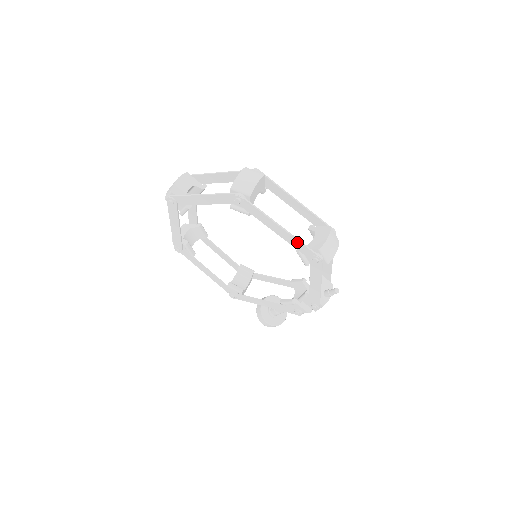
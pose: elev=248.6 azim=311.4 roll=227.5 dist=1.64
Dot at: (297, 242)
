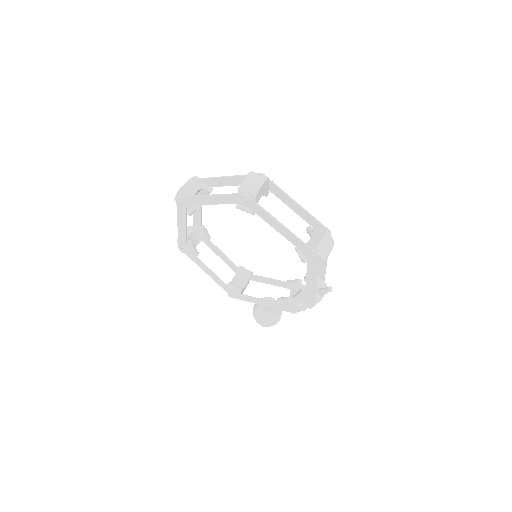
Dot at: (297, 240)
